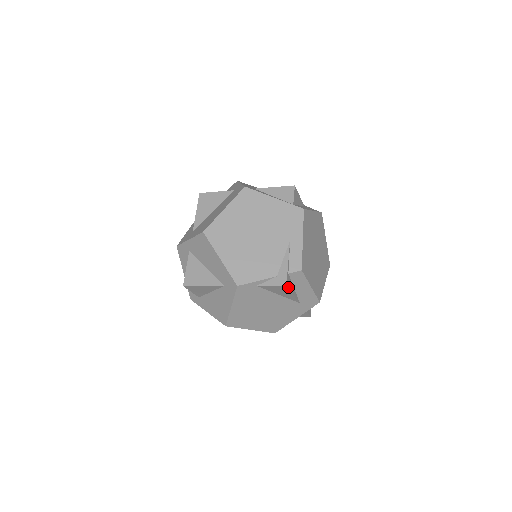
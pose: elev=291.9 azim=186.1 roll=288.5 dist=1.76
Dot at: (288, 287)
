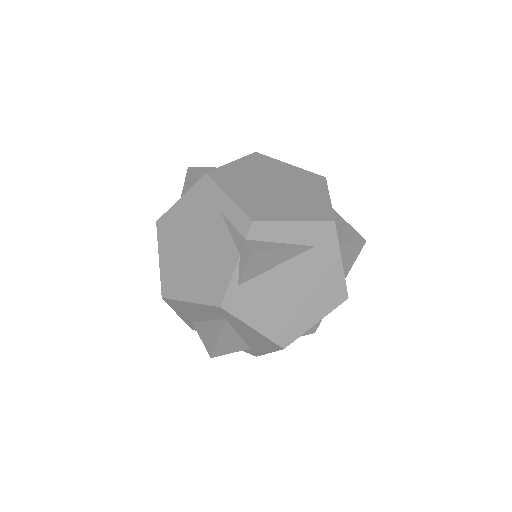
Dot at: (259, 251)
